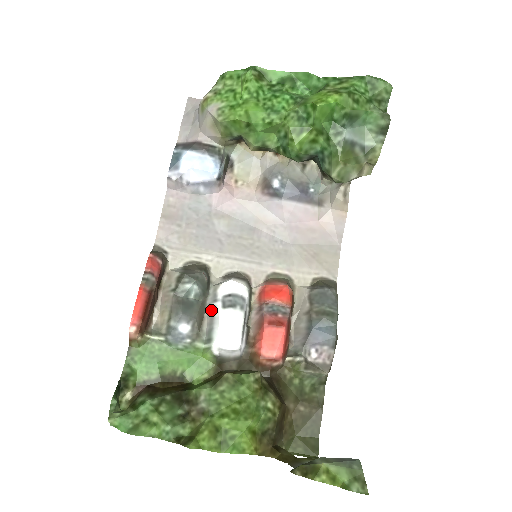
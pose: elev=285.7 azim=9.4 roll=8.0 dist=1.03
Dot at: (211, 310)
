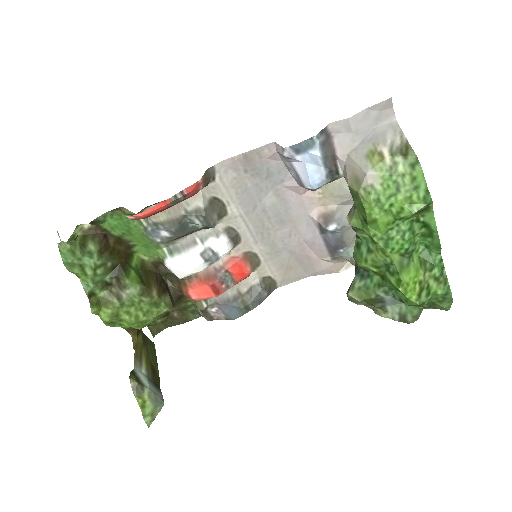
Dot at: (193, 241)
